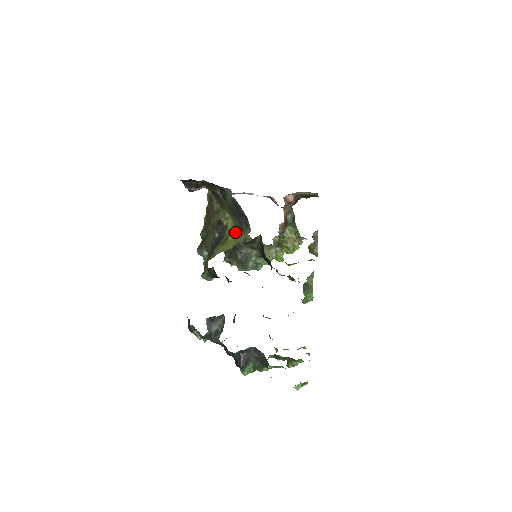
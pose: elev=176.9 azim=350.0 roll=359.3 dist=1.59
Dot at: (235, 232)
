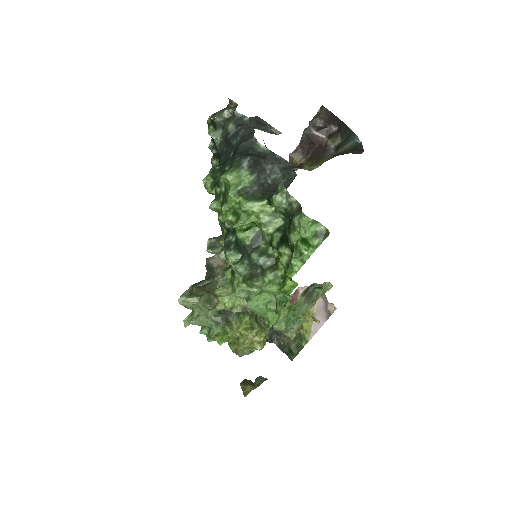
Dot at: occluded
